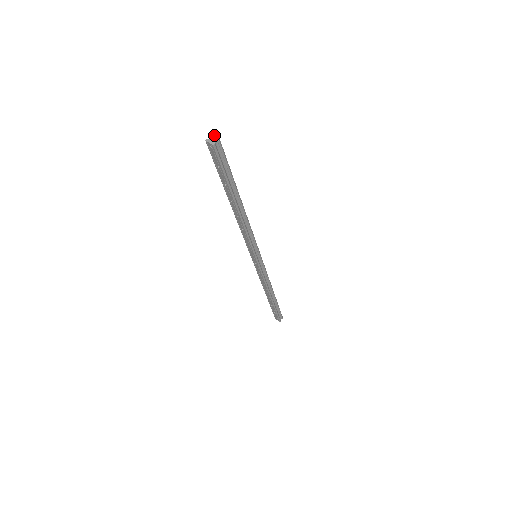
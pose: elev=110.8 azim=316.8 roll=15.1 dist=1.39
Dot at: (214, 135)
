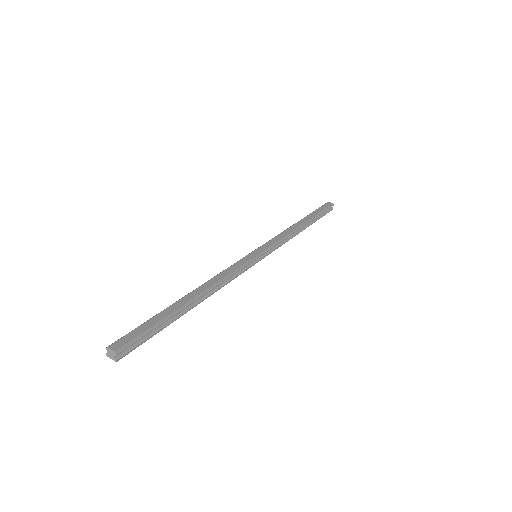
Dot at: (108, 348)
